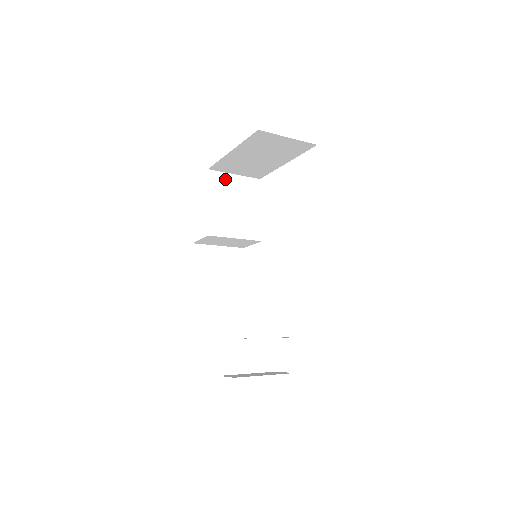
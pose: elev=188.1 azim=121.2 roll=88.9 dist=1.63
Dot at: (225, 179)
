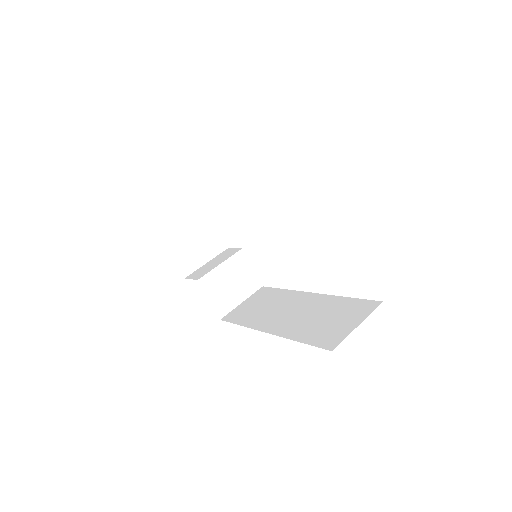
Dot at: occluded
